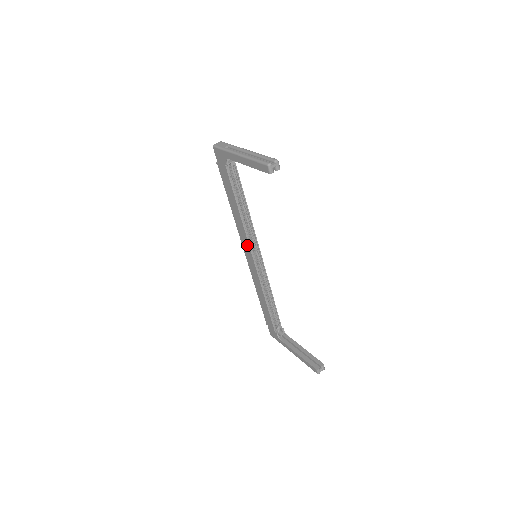
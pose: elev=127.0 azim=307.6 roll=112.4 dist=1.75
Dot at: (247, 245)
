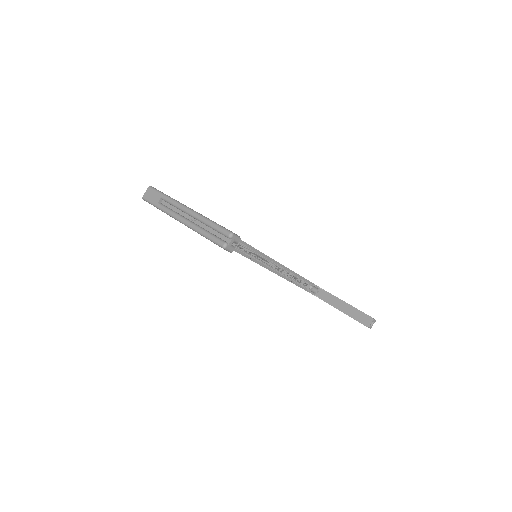
Dot at: occluded
